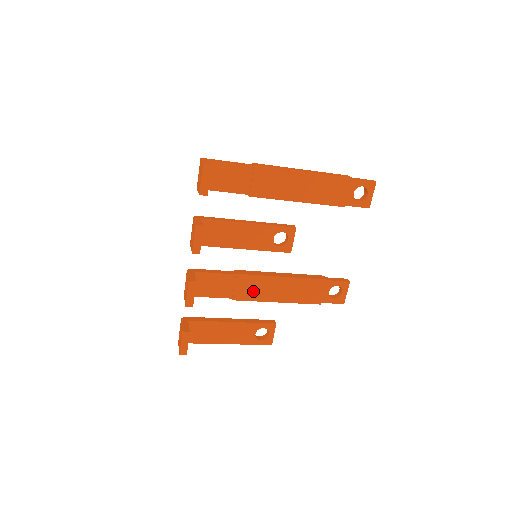
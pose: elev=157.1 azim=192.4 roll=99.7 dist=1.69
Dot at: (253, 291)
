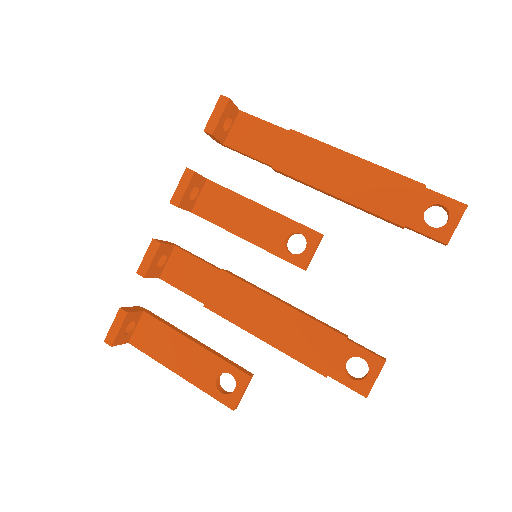
Dot at: (235, 306)
